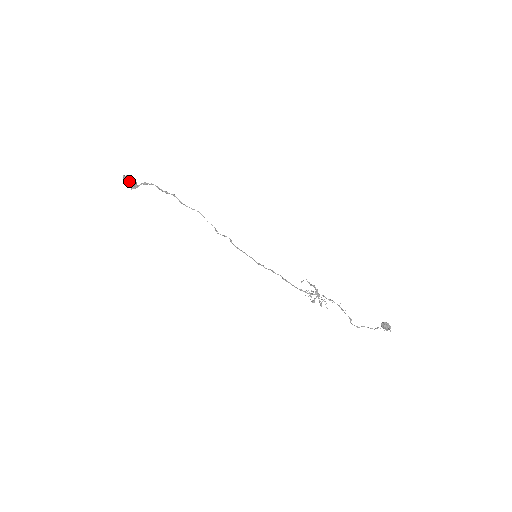
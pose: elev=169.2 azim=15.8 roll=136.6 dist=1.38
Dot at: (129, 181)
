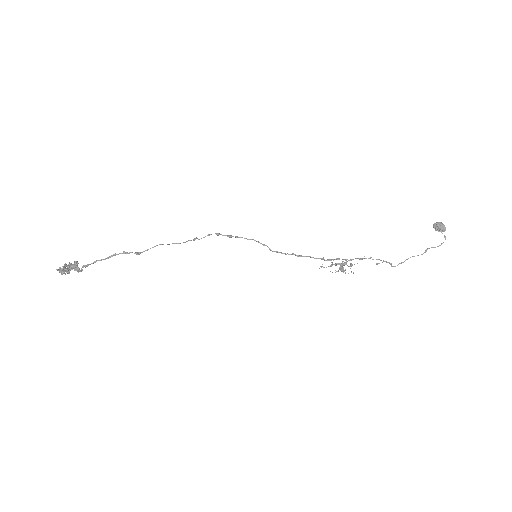
Dot at: (68, 273)
